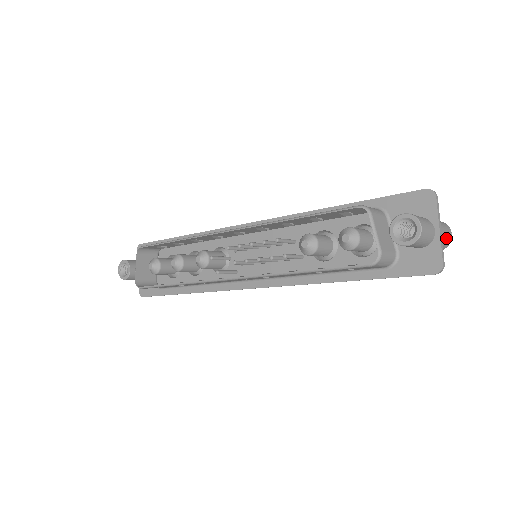
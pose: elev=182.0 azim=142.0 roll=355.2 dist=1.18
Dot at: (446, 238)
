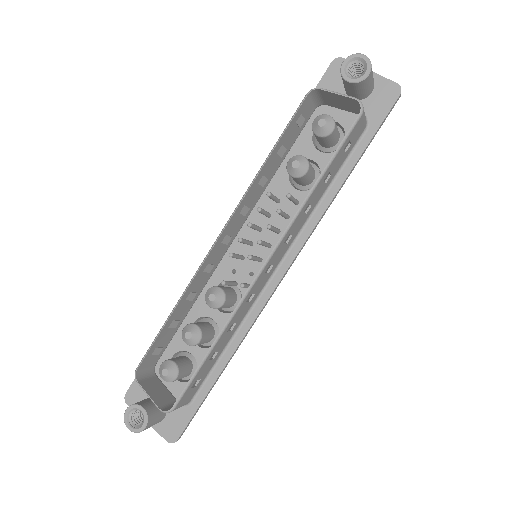
Dot at: occluded
